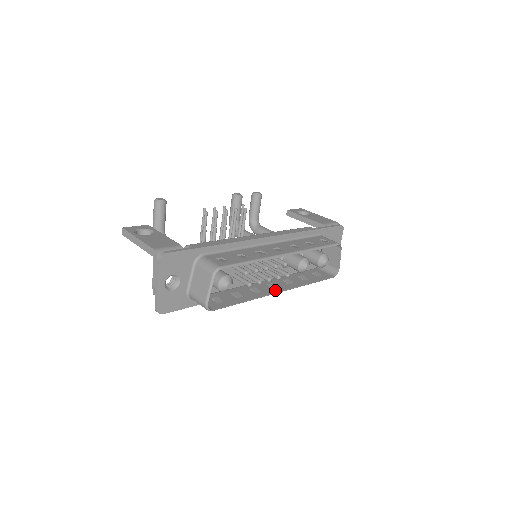
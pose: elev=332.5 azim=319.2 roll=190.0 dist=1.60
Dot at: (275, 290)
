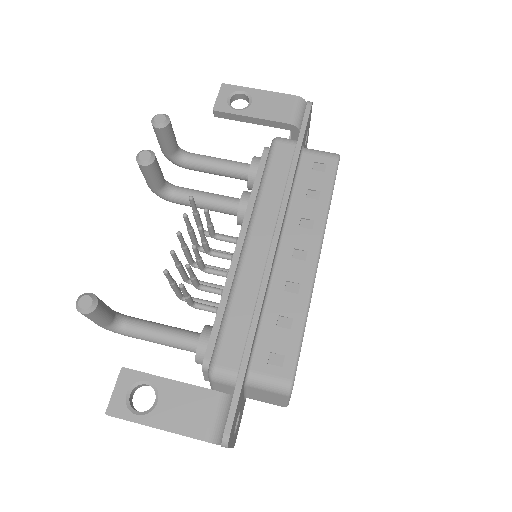
Dot at: occluded
